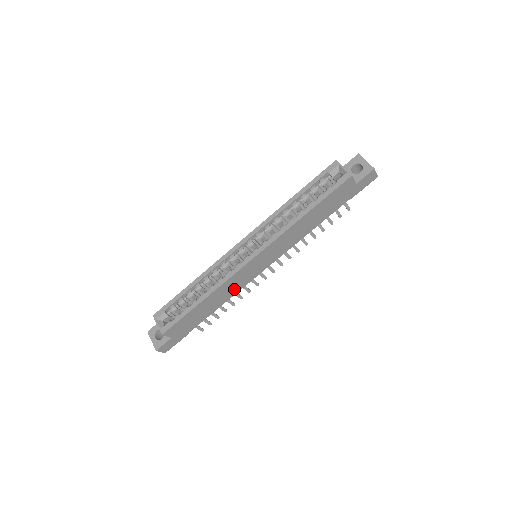
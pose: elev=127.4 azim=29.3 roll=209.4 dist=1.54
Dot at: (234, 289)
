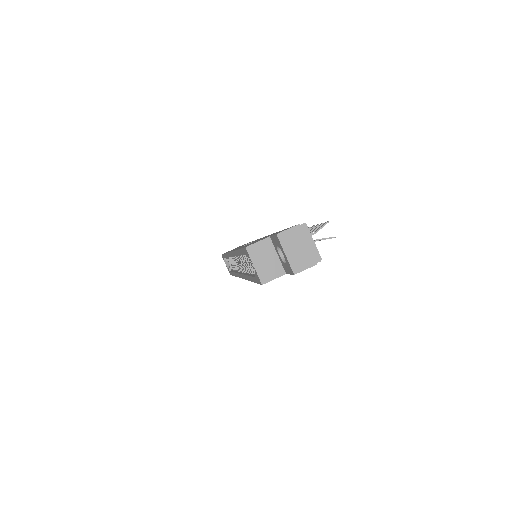
Dot at: occluded
